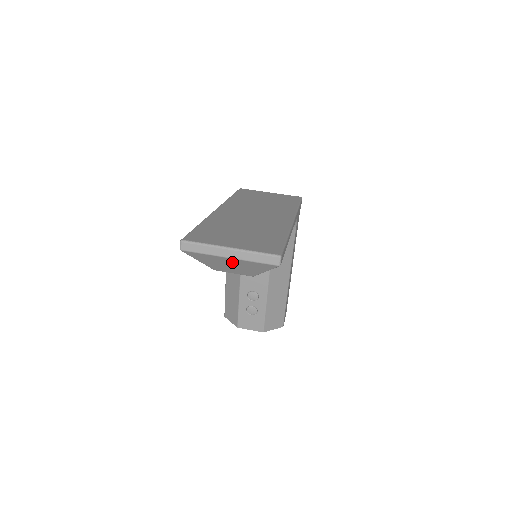
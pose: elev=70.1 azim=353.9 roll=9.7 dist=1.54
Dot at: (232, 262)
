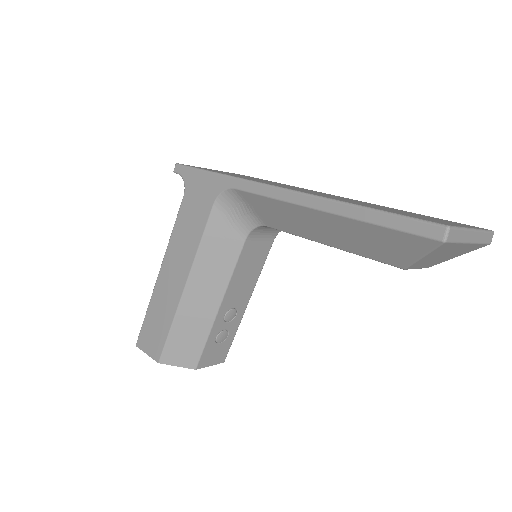
Dot at: (458, 249)
